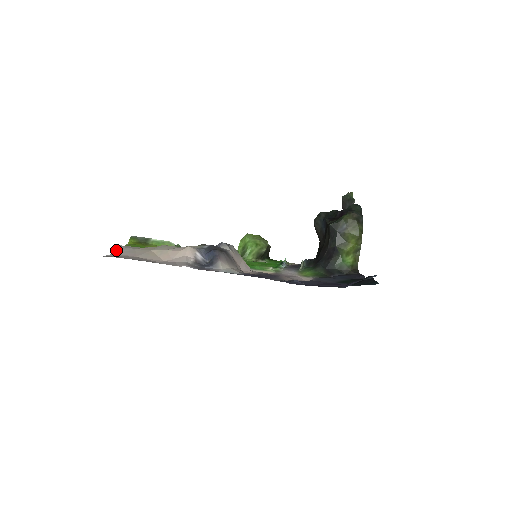
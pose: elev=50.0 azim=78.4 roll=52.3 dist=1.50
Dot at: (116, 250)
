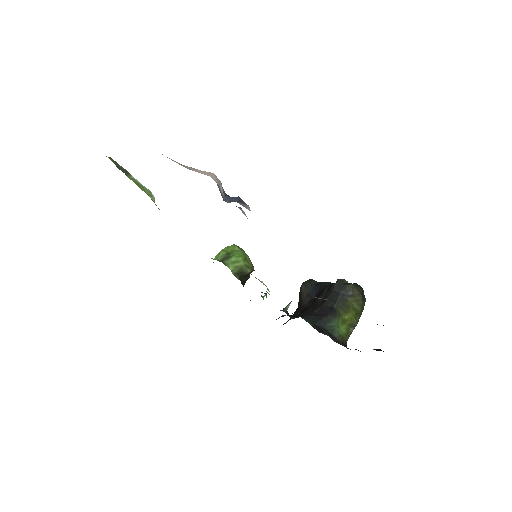
Dot at: occluded
